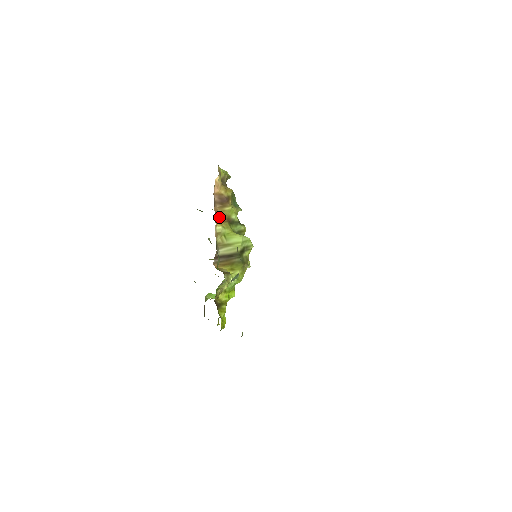
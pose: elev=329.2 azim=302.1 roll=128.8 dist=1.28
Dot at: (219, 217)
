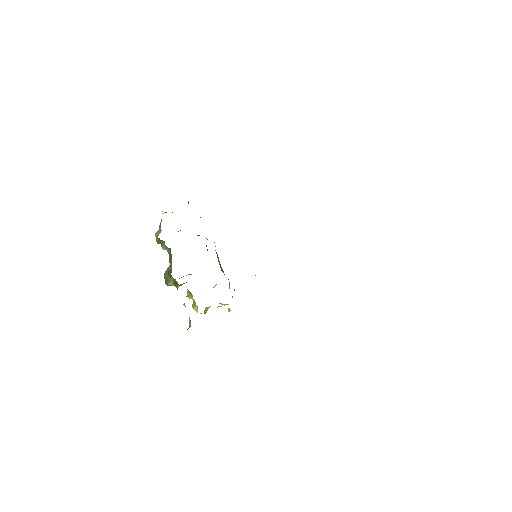
Dot at: occluded
